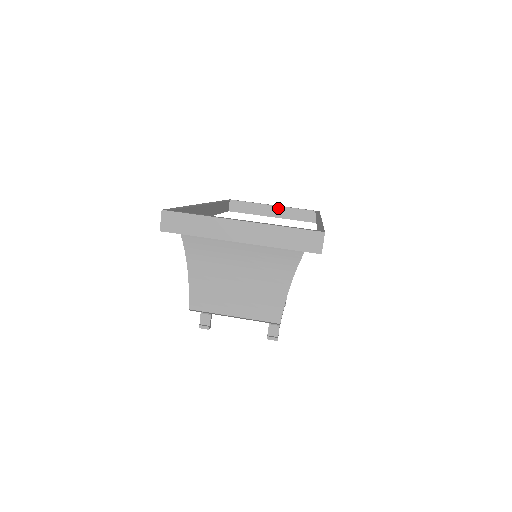
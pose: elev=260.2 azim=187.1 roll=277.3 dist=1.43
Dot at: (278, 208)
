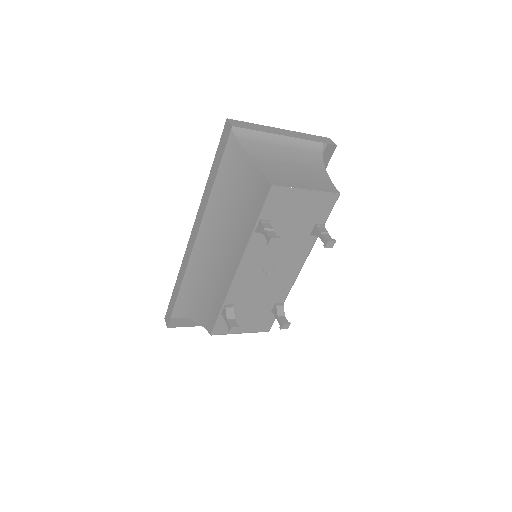
Dot at: occluded
